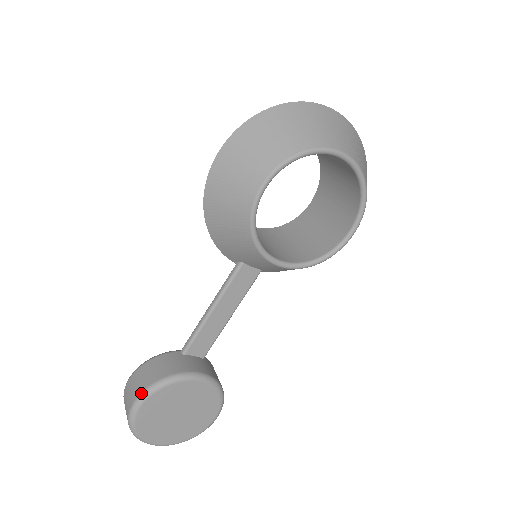
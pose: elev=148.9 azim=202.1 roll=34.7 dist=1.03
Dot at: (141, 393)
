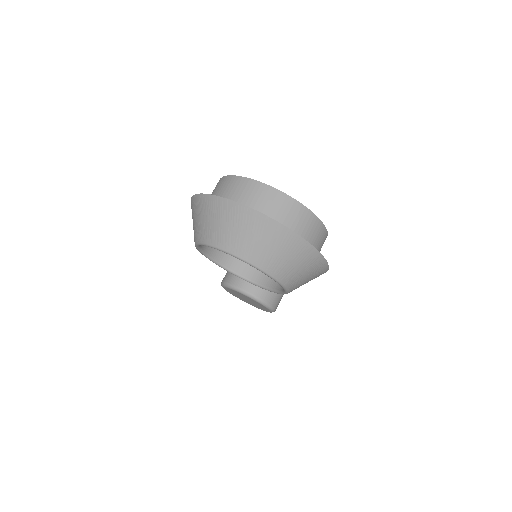
Dot at: (221, 282)
